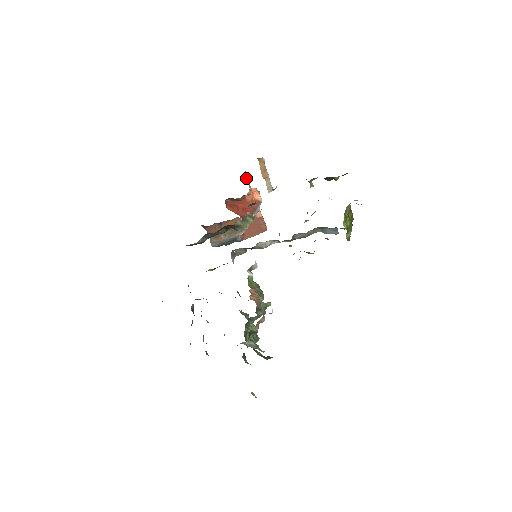
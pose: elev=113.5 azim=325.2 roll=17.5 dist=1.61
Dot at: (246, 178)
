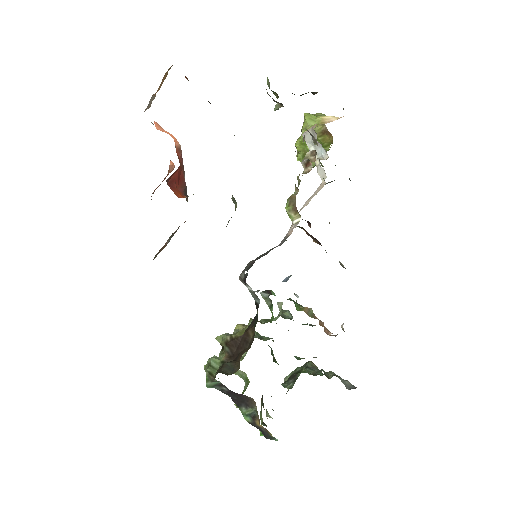
Dot at: occluded
